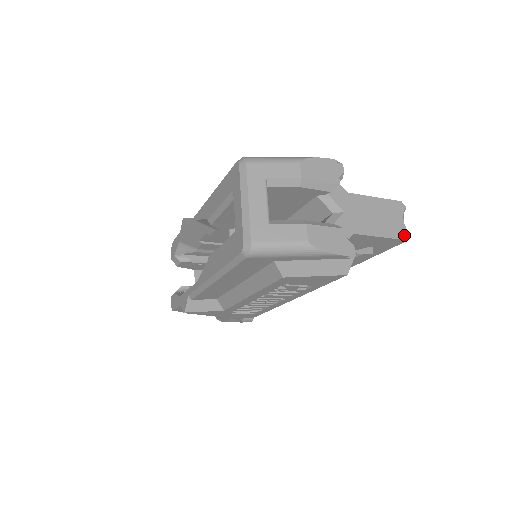
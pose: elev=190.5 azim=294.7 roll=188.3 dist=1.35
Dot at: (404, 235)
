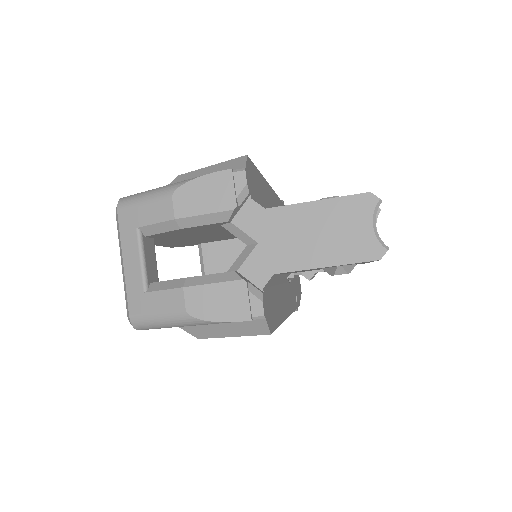
Dot at: (372, 253)
